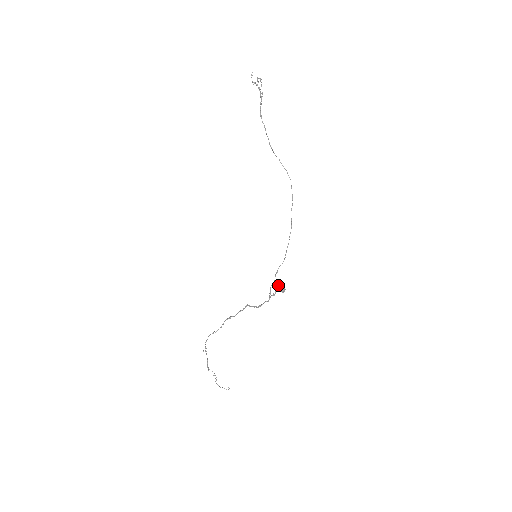
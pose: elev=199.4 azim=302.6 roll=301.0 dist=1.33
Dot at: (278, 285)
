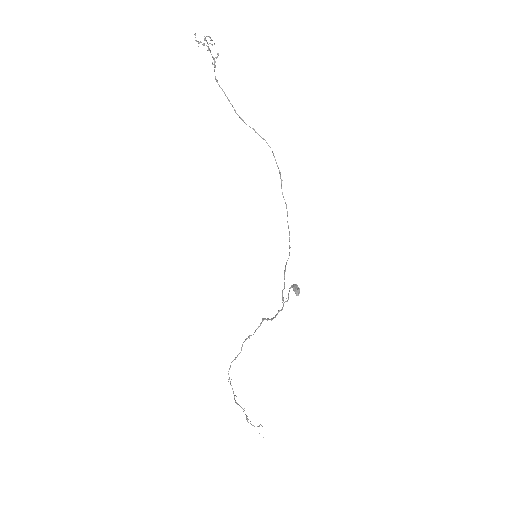
Dot at: (291, 287)
